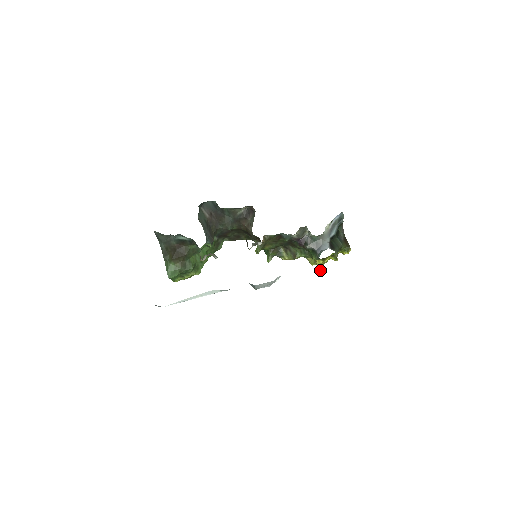
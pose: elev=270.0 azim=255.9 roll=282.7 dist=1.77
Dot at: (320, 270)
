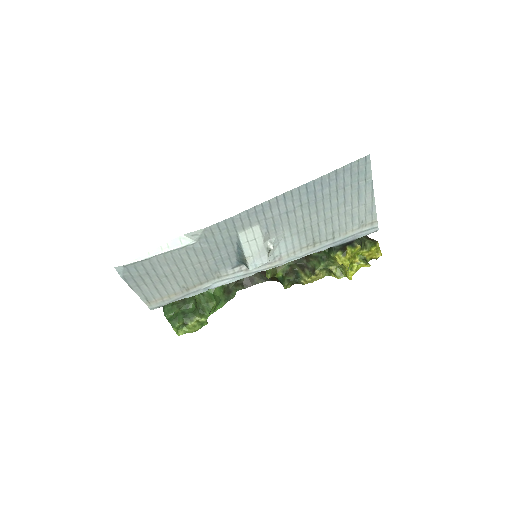
Dot at: (350, 279)
